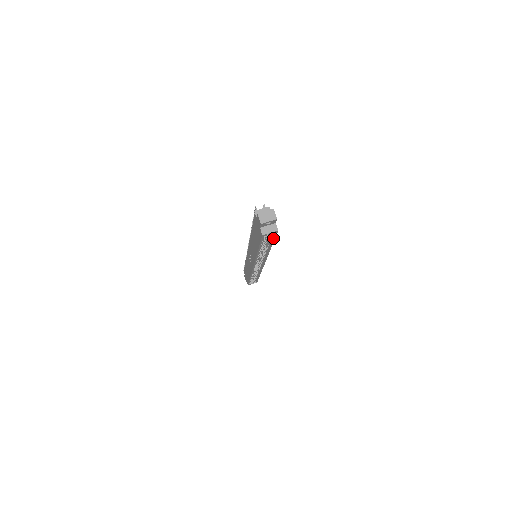
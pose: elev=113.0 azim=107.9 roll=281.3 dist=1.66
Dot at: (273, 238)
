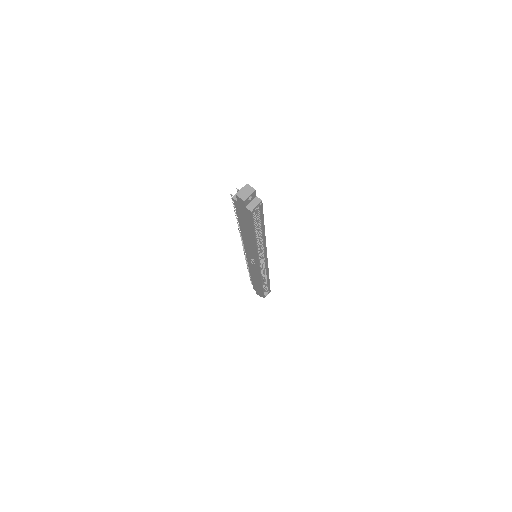
Dot at: (261, 214)
